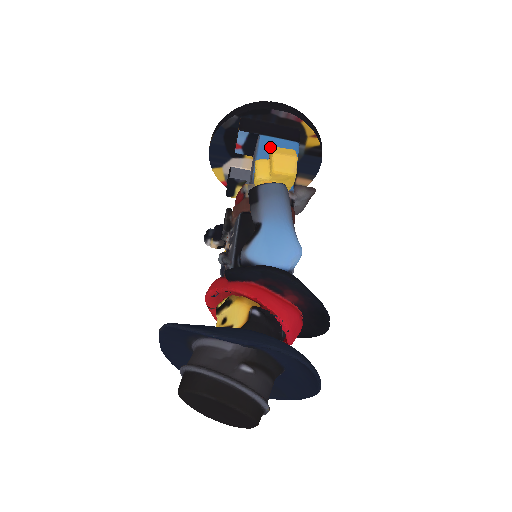
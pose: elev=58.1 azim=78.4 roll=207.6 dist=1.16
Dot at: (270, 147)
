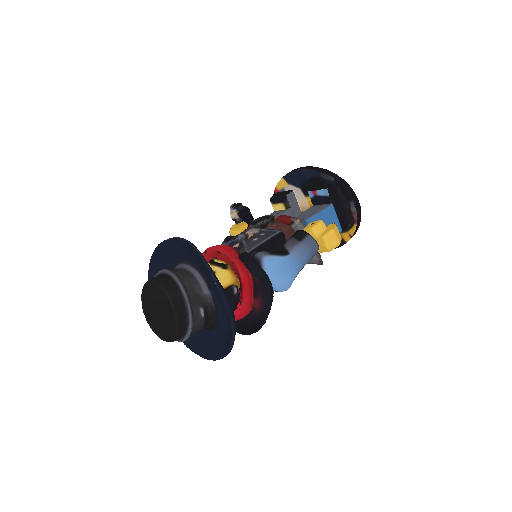
Dot at: (329, 216)
